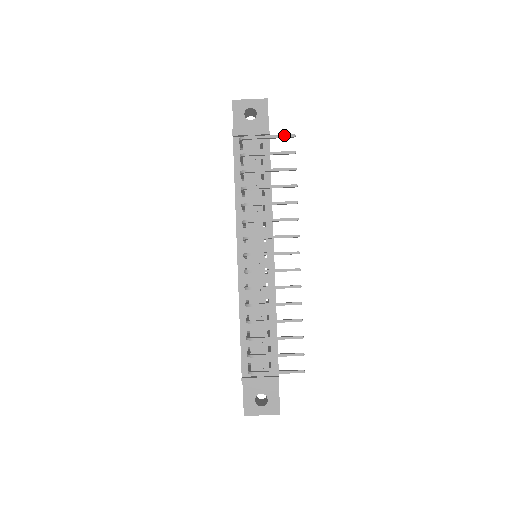
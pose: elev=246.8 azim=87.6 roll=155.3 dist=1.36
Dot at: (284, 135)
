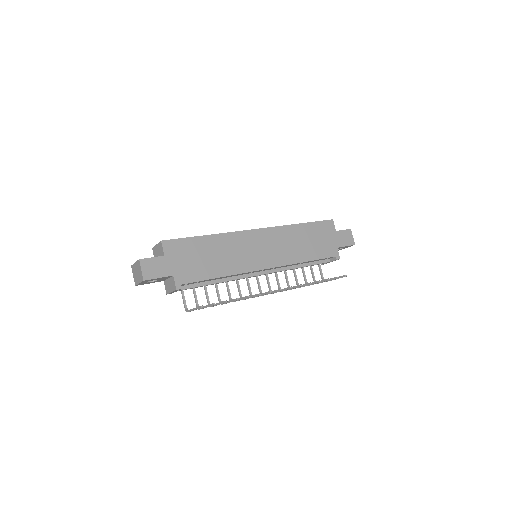
Dot at: occluded
